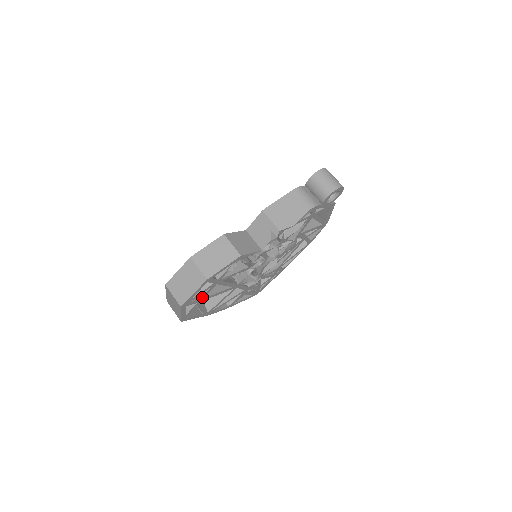
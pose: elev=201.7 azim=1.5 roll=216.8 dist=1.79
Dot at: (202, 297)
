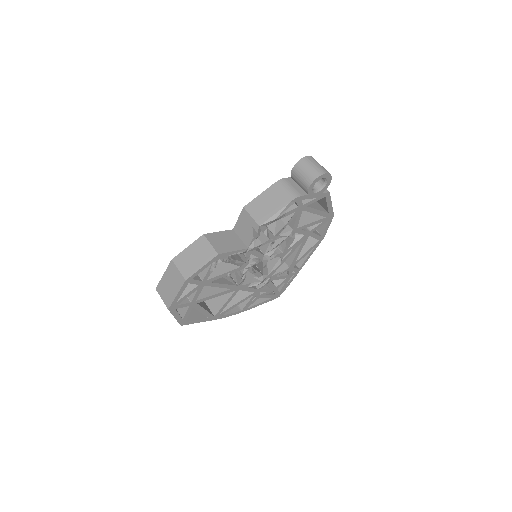
Dot at: (193, 299)
